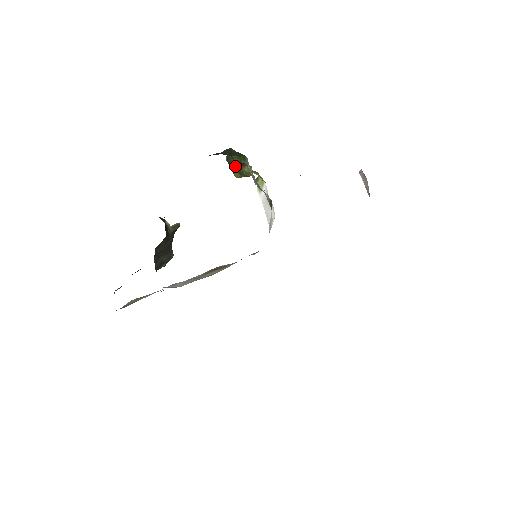
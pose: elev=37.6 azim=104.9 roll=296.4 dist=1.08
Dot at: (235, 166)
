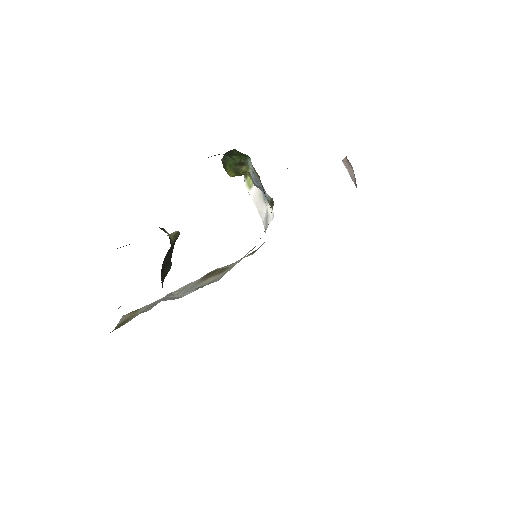
Dot at: (232, 166)
